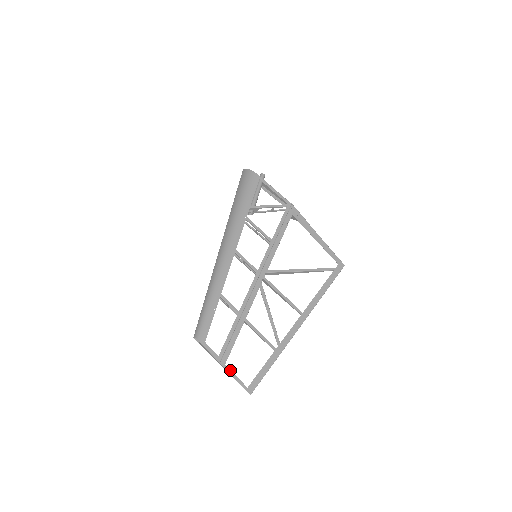
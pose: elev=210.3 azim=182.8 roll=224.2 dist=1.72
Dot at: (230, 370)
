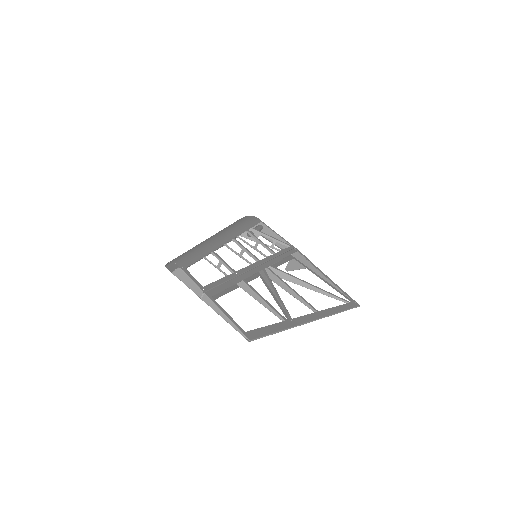
Dot at: (219, 305)
